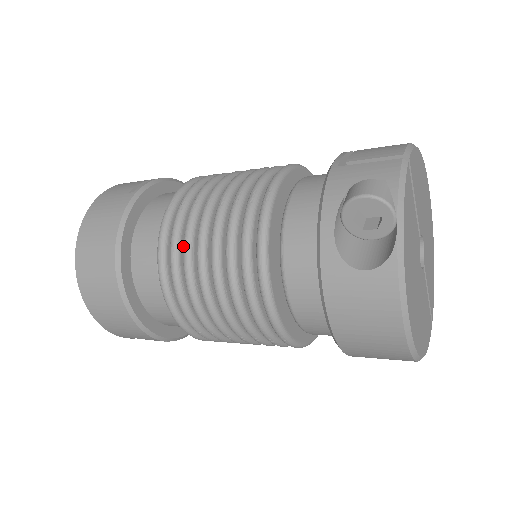
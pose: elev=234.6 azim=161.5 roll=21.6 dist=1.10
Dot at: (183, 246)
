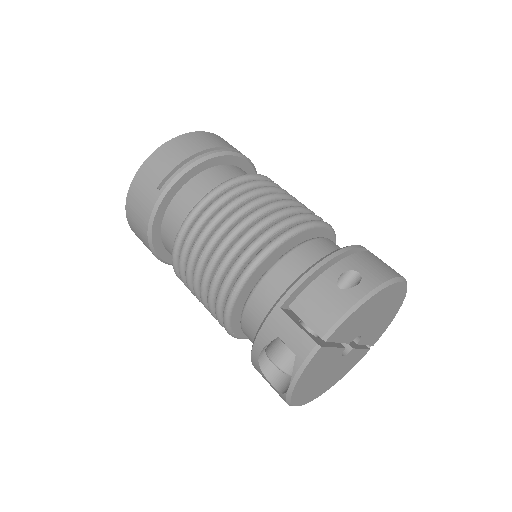
Dot at: (185, 274)
